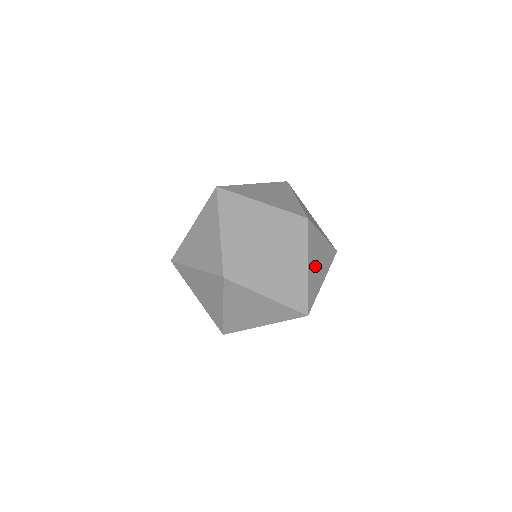
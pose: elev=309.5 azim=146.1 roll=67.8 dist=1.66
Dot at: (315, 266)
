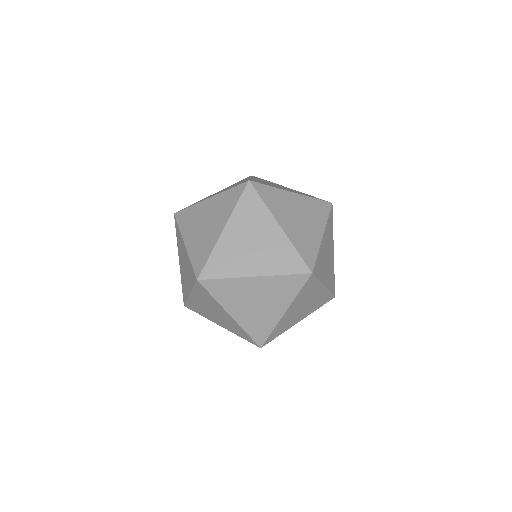
Dot at: (327, 267)
